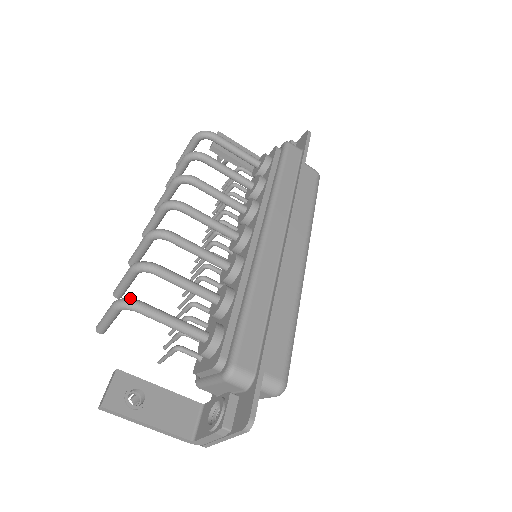
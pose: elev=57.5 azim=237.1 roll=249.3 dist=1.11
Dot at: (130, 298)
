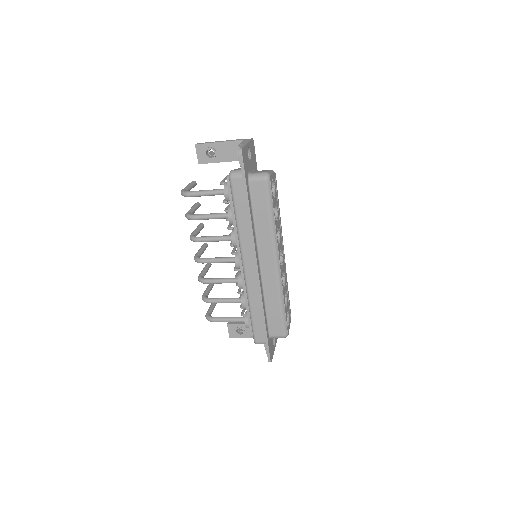
Dot at: (208, 317)
